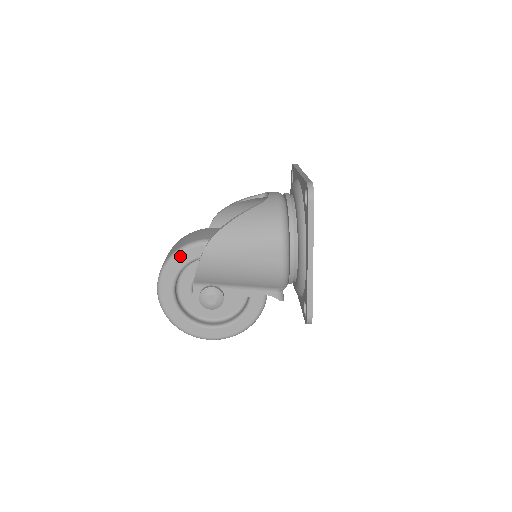
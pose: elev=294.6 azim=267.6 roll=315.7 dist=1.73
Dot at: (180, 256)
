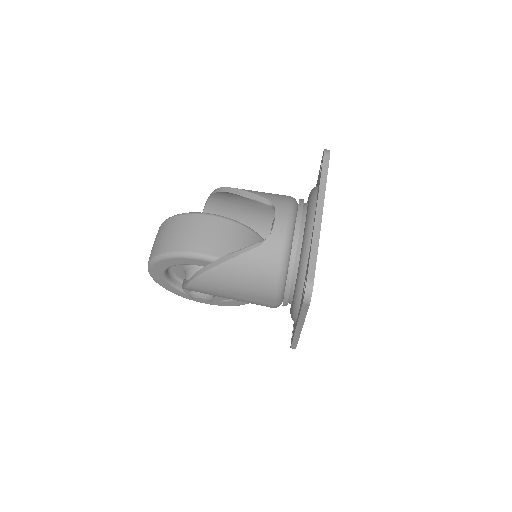
Dot at: (168, 260)
